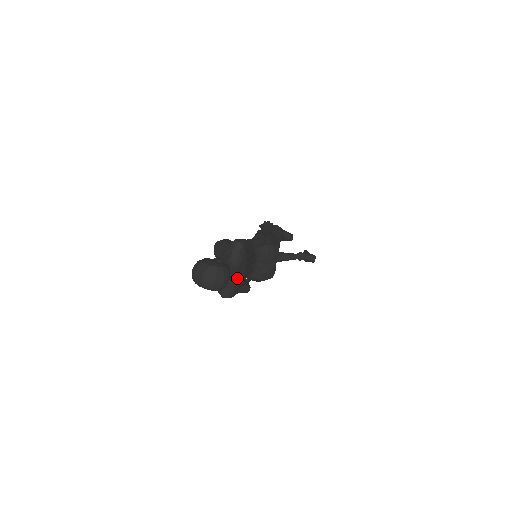
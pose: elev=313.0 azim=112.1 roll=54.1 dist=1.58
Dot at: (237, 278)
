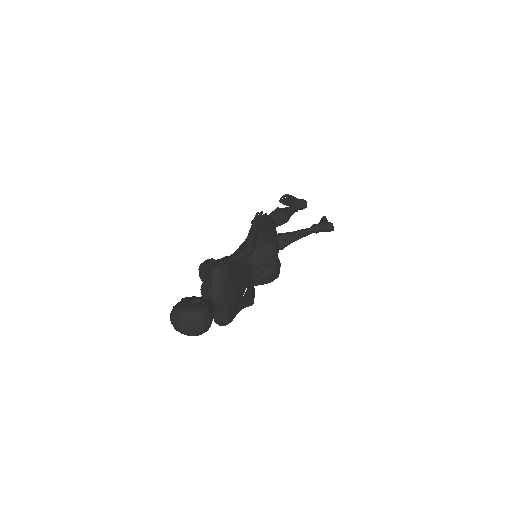
Dot at: (227, 305)
